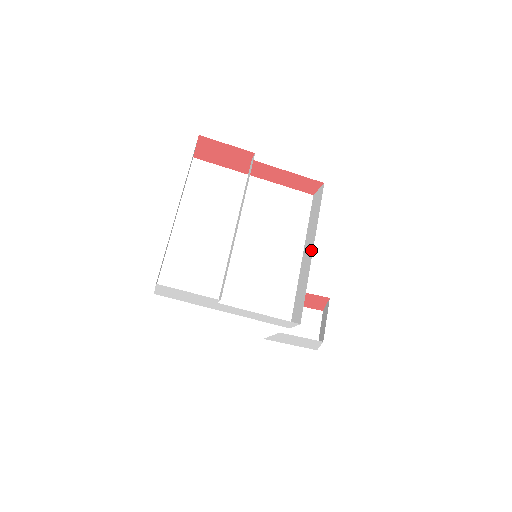
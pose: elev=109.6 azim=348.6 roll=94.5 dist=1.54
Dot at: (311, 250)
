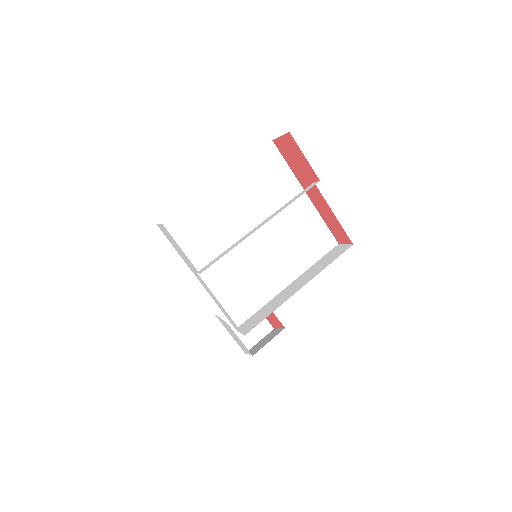
Dot at: (299, 287)
